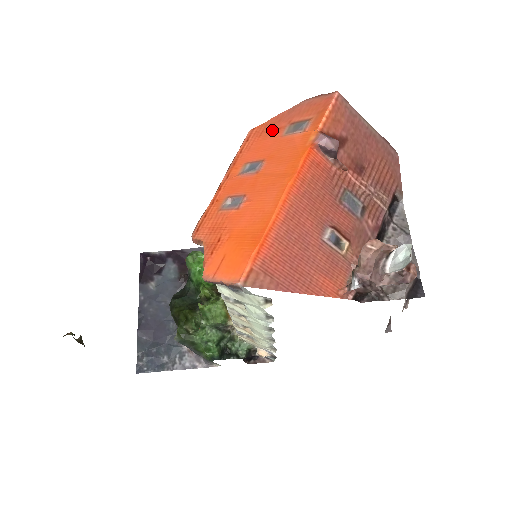
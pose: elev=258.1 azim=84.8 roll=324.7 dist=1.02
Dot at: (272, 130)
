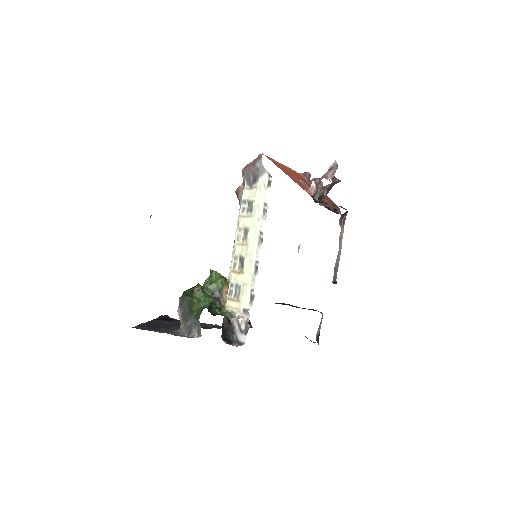
Dot at: occluded
